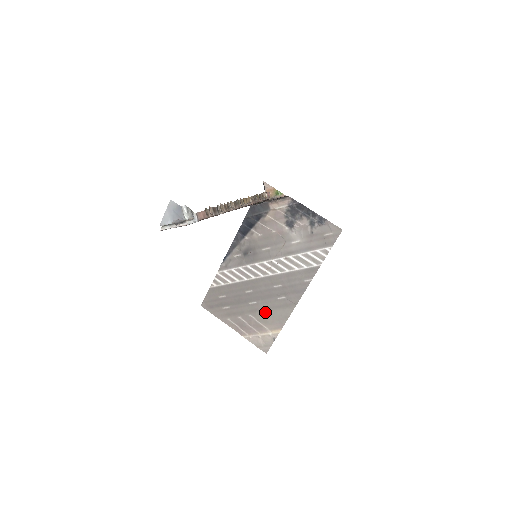
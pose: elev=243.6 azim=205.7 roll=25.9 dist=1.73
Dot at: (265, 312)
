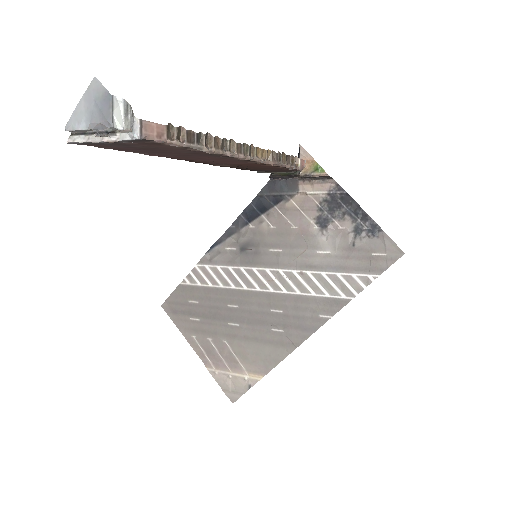
Dot at: (247, 343)
